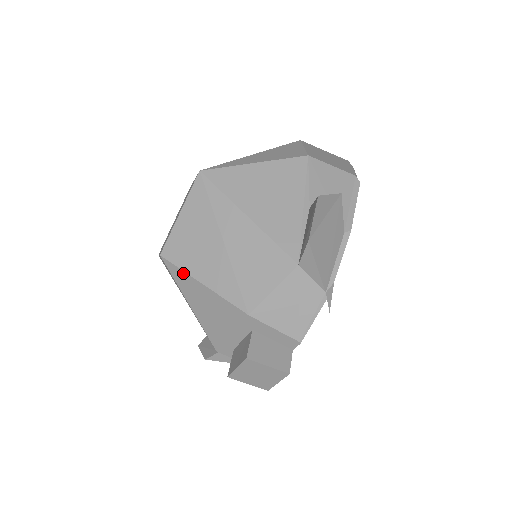
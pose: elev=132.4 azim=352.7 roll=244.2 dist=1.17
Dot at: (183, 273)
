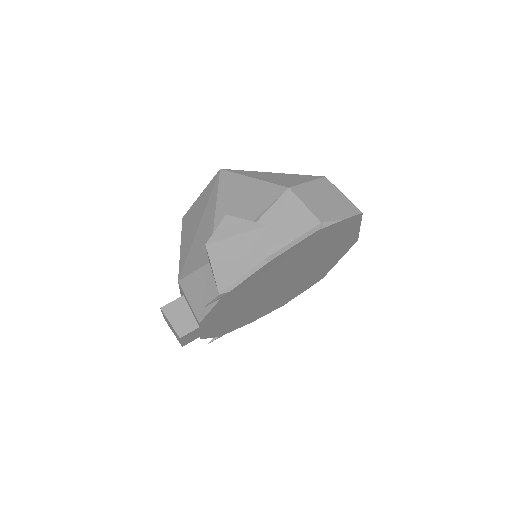
Dot at: (181, 236)
